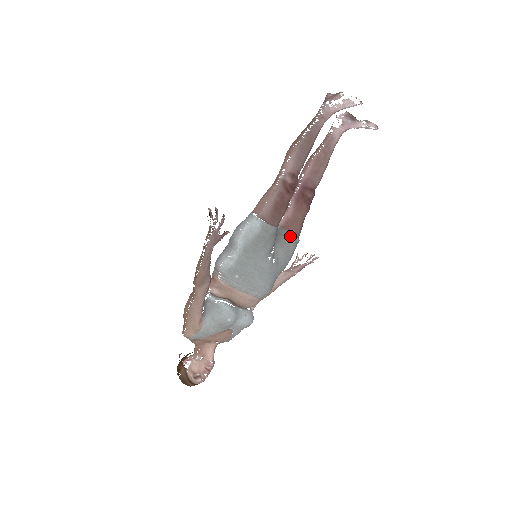
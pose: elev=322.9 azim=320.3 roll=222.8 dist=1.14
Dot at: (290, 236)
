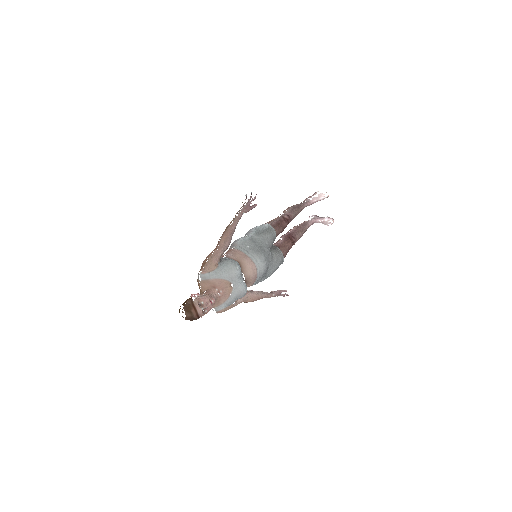
Dot at: (280, 251)
